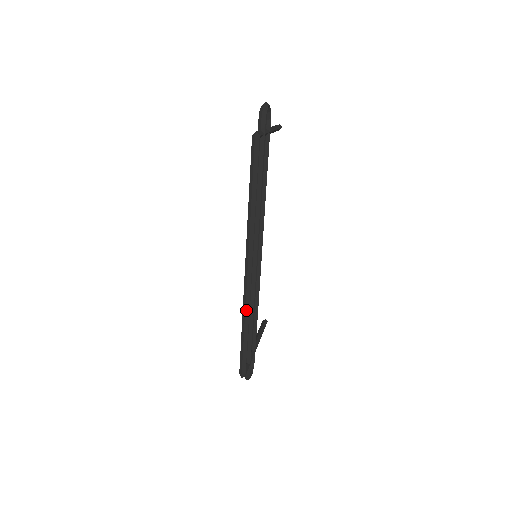
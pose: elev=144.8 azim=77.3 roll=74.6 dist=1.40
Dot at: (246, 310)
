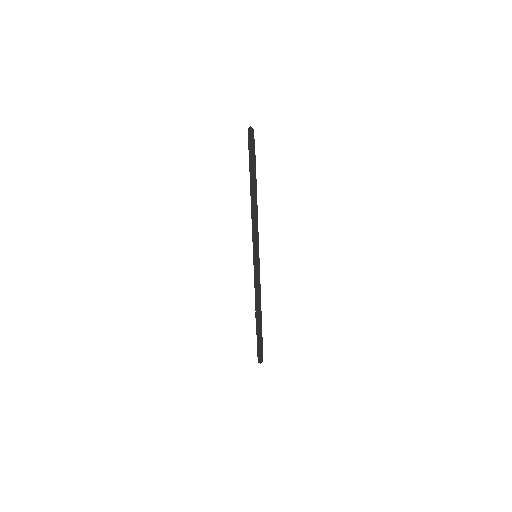
Dot at: (259, 303)
